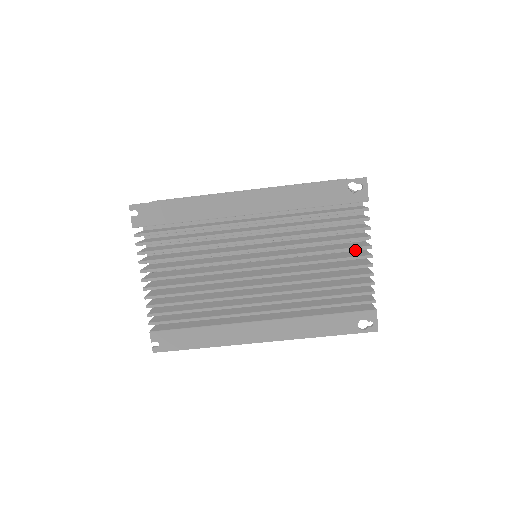
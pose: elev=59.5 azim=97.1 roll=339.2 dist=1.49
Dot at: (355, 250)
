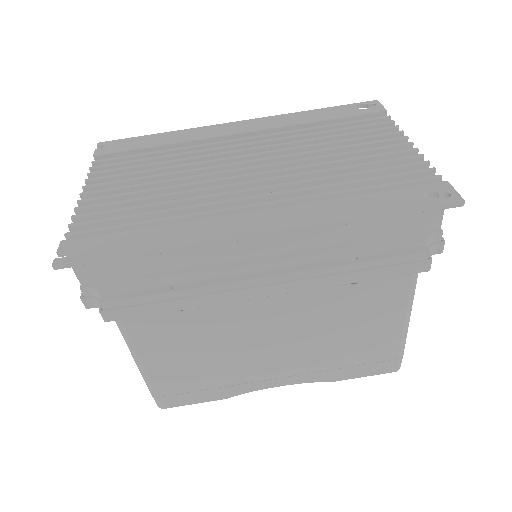
Dot at: occluded
